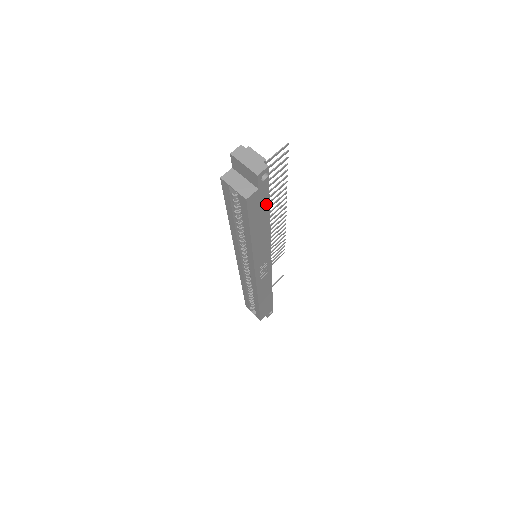
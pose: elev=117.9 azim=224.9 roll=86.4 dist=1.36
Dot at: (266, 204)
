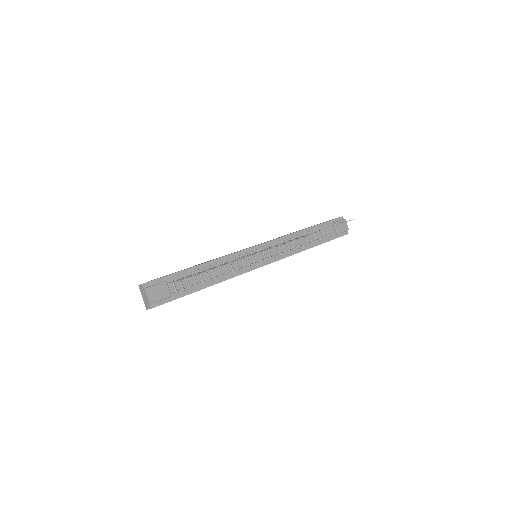
Dot at: occluded
